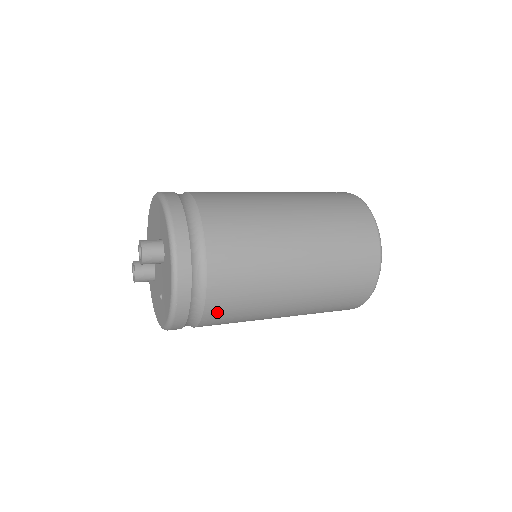
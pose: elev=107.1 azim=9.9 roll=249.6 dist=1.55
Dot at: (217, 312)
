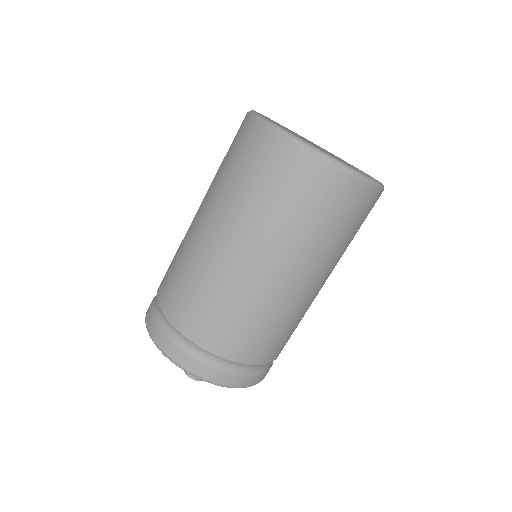
Dot at: (282, 348)
